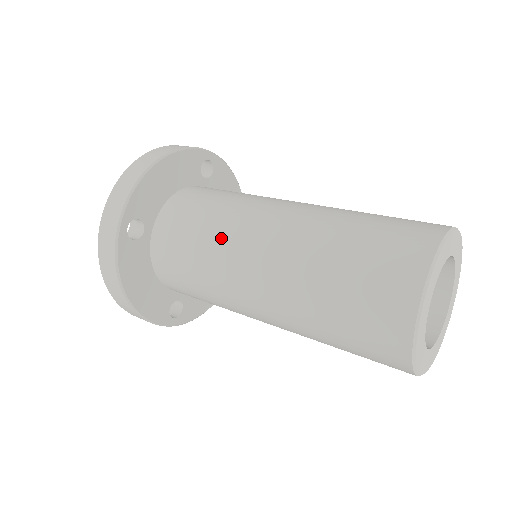
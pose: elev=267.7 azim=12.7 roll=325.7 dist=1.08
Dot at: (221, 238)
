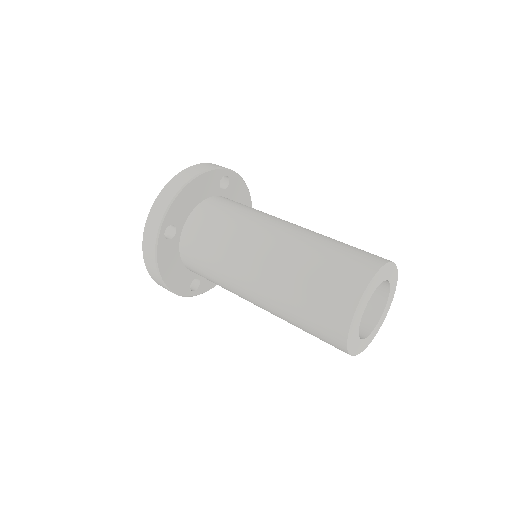
Dot at: (231, 247)
